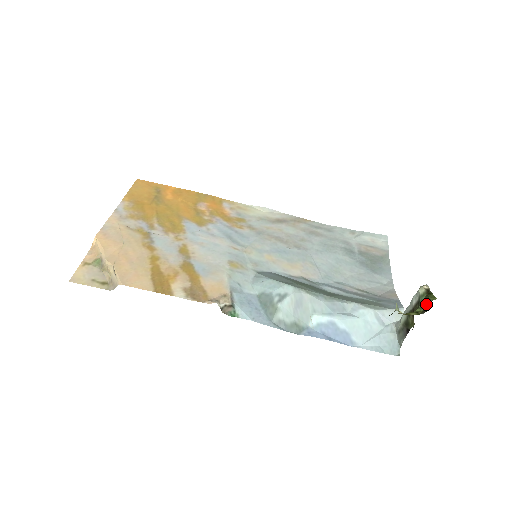
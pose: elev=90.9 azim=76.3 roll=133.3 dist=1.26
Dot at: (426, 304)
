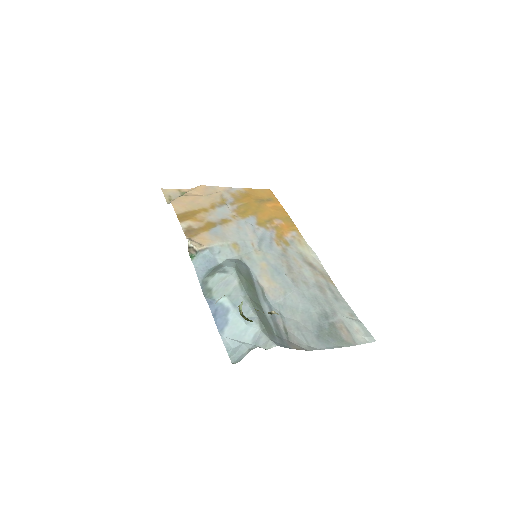
Dot at: occluded
